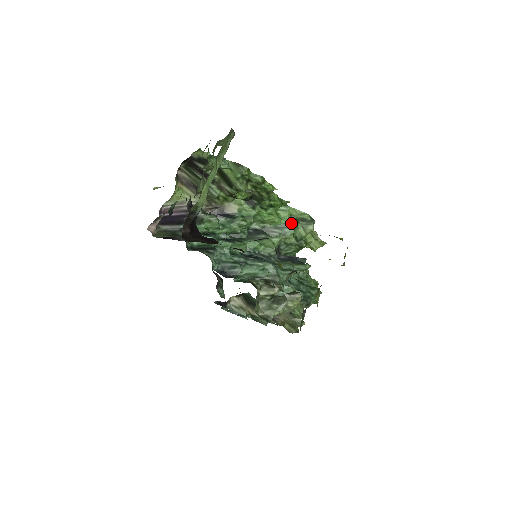
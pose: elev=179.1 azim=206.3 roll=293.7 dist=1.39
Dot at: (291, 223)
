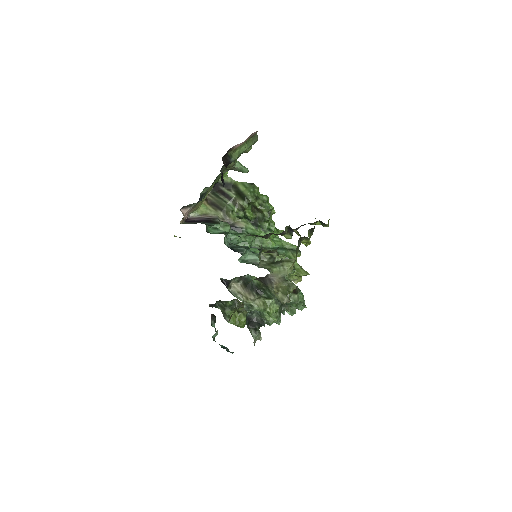
Dot at: (283, 247)
